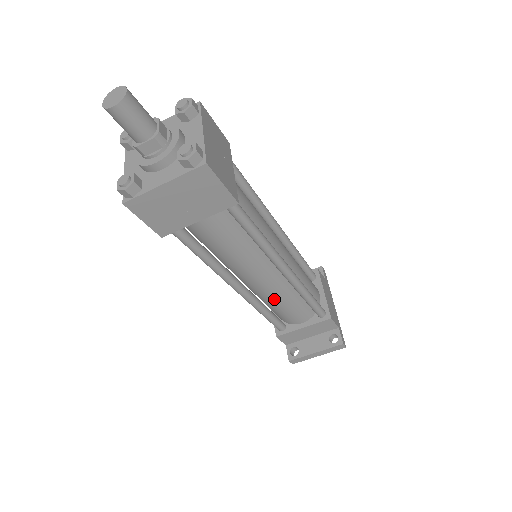
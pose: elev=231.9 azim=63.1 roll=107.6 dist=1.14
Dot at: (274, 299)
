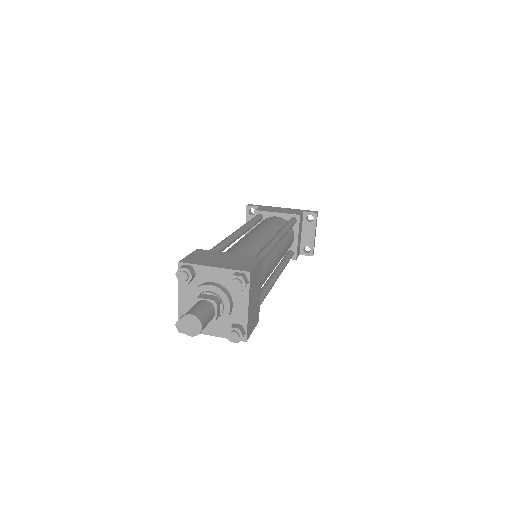
Dot at: (284, 253)
